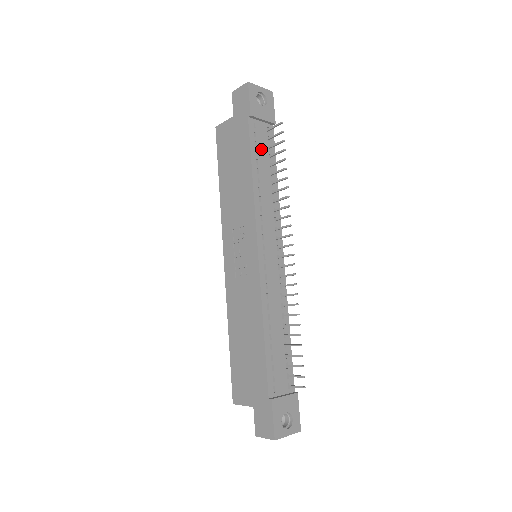
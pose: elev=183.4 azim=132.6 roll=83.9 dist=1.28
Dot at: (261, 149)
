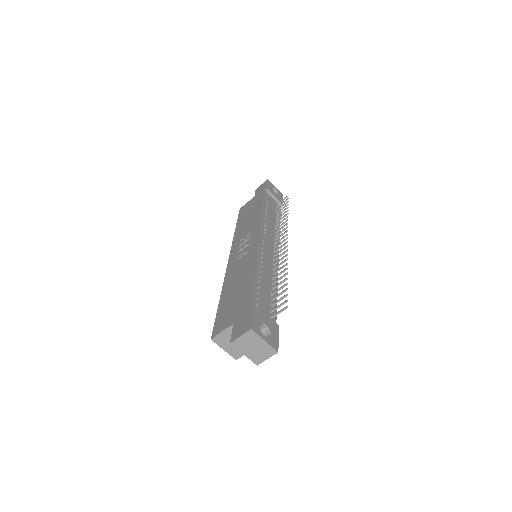
Dot at: (271, 206)
